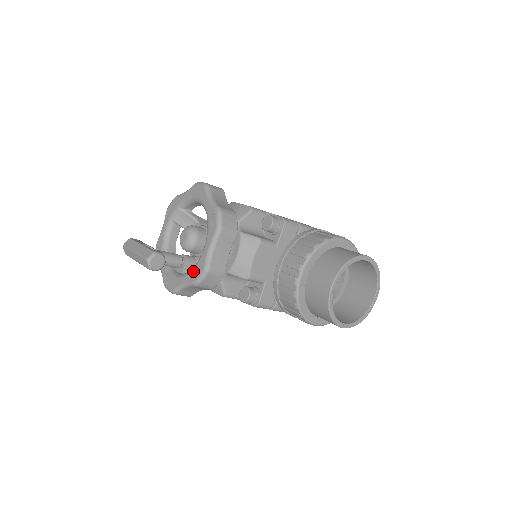
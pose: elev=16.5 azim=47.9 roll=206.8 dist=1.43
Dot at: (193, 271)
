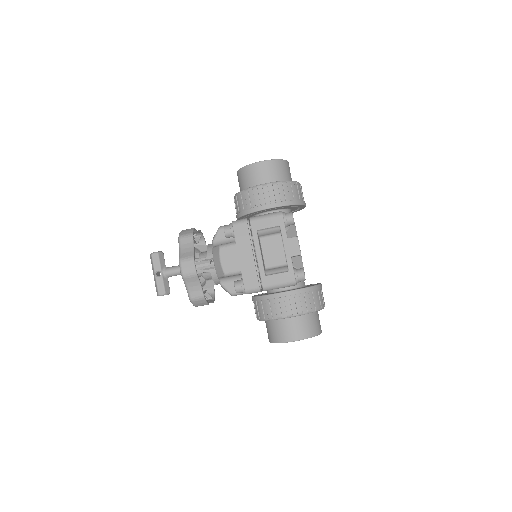
Dot at: occluded
